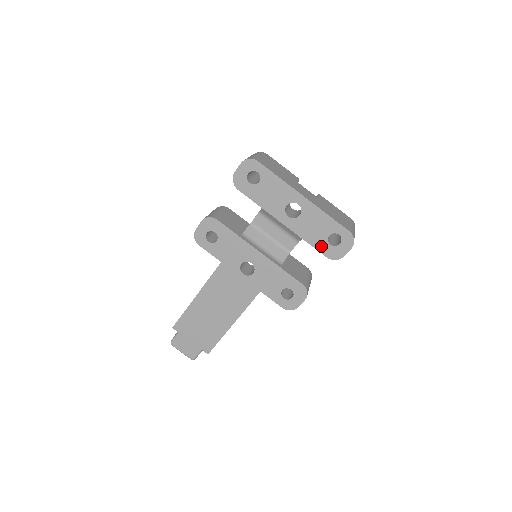
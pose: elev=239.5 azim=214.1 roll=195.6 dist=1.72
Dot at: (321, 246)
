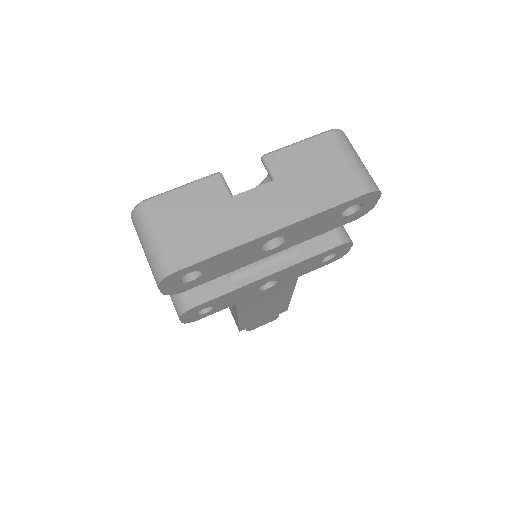
Dot at: (338, 224)
